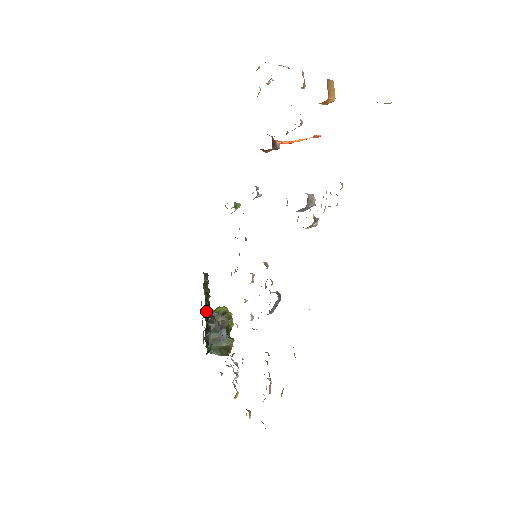
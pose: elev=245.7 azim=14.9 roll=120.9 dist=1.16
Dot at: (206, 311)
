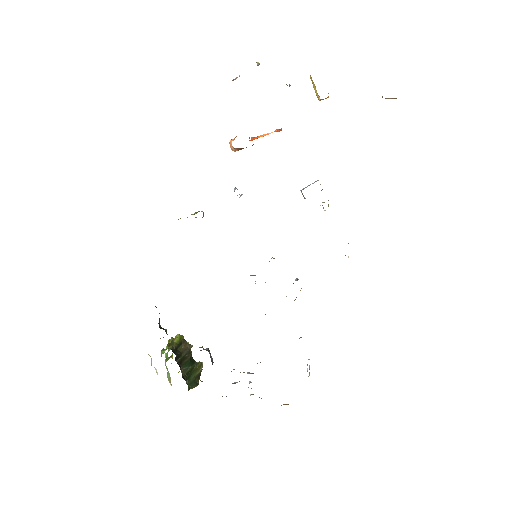
Dot at: (170, 348)
